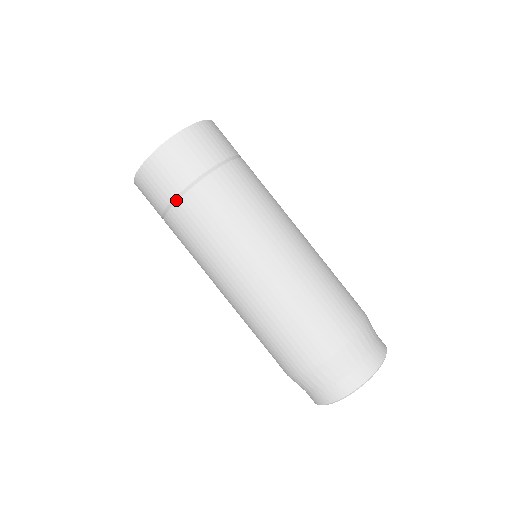
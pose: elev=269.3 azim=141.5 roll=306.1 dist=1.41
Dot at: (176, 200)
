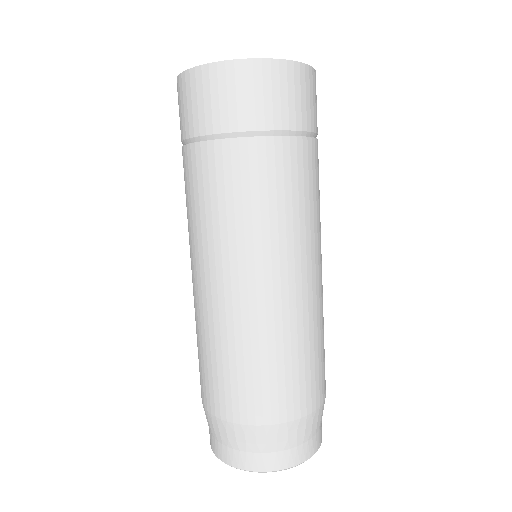
Dot at: (263, 134)
